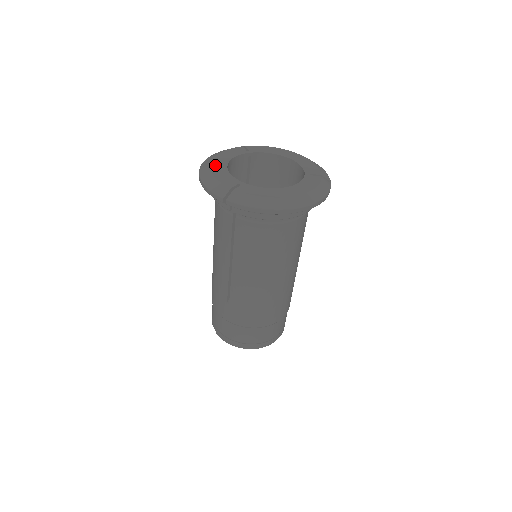
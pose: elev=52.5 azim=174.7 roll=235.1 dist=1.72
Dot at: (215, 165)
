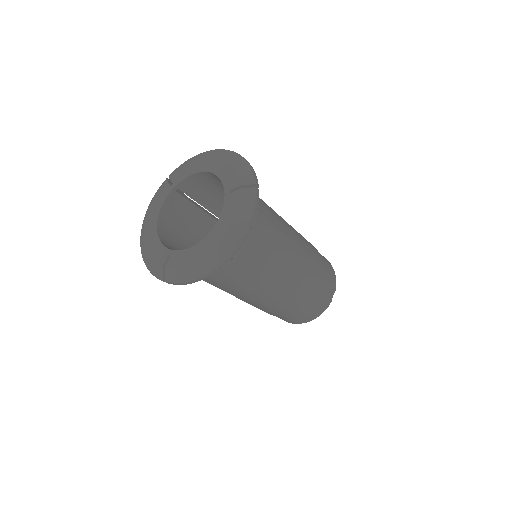
Dot at: (147, 234)
